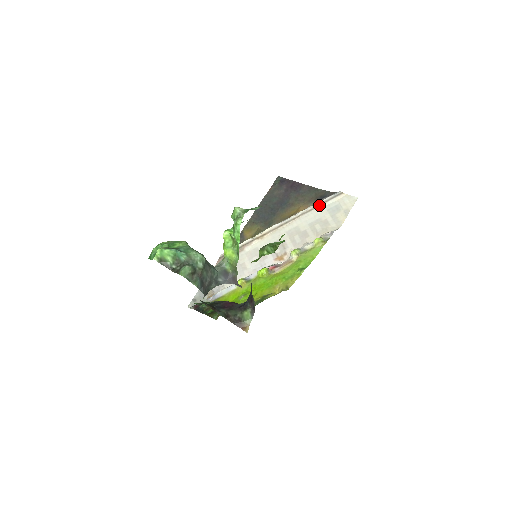
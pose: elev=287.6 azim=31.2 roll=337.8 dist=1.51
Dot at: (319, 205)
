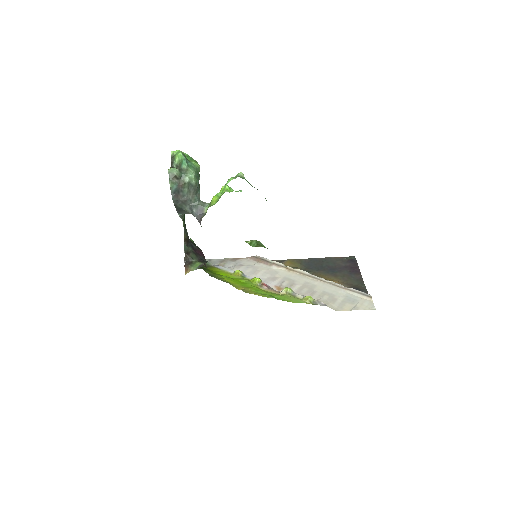
Dot at: (347, 289)
